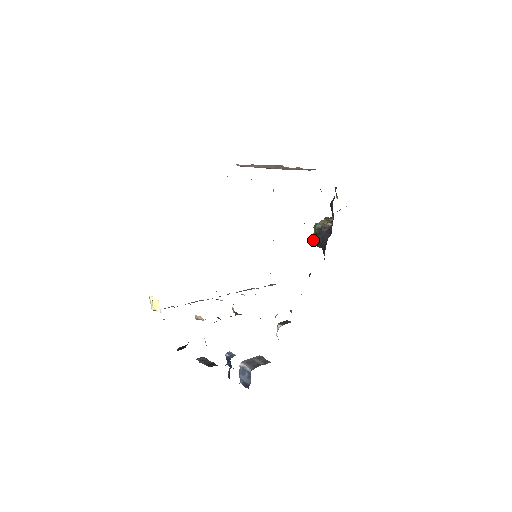
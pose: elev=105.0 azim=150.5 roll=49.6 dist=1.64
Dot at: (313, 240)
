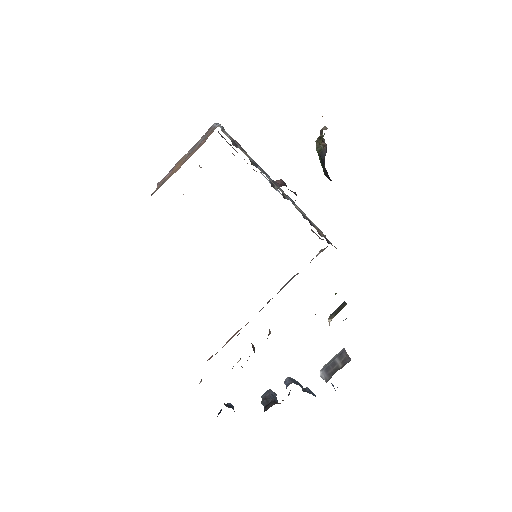
Dot at: (324, 174)
